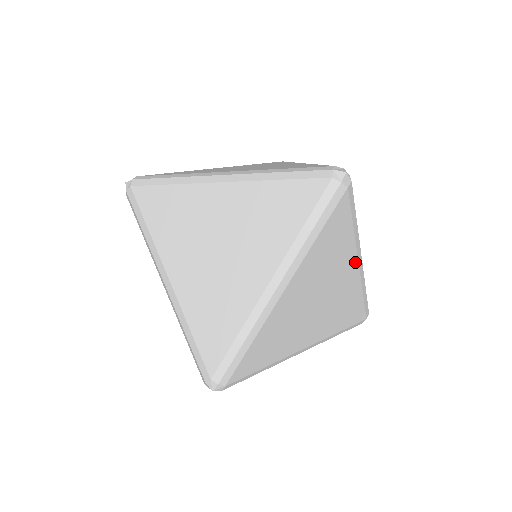
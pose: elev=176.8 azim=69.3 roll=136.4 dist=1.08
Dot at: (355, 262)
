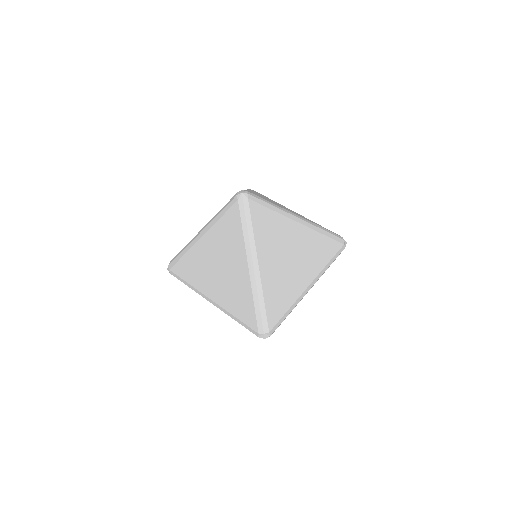
Dot at: occluded
